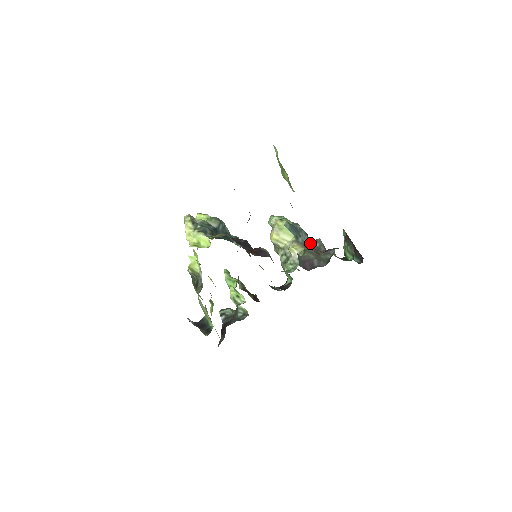
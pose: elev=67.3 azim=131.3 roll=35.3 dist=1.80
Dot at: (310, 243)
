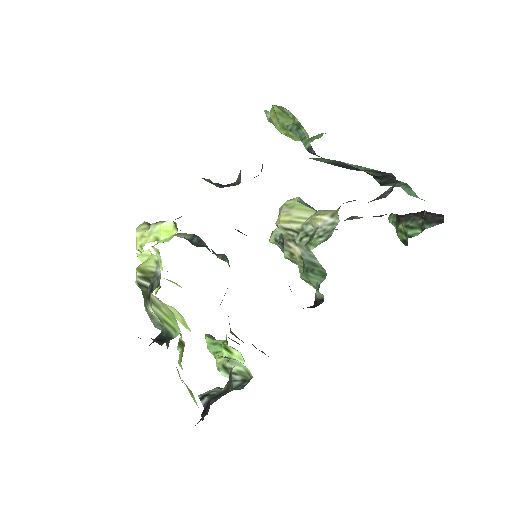
Dot at: (344, 220)
